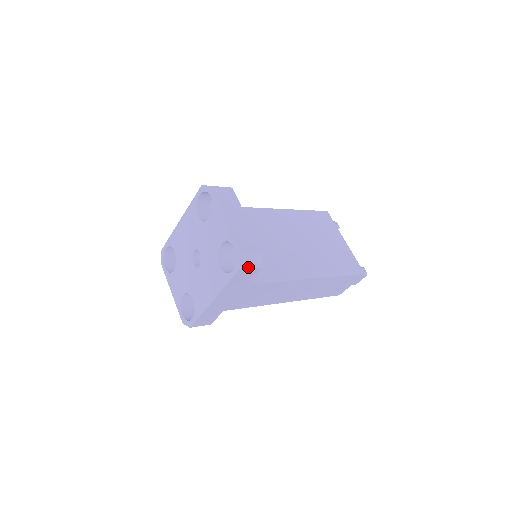
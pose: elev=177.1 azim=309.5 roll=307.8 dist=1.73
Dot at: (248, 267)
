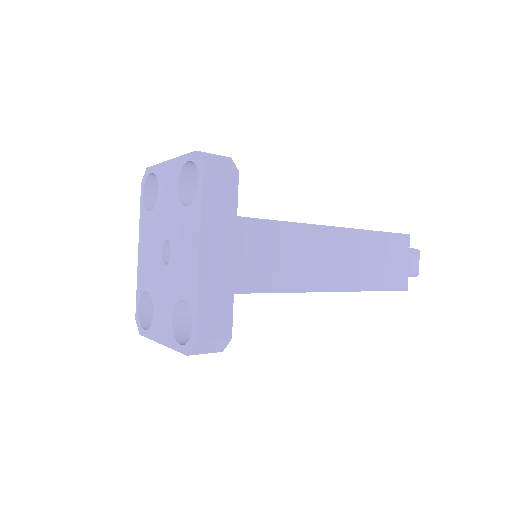
Dot at: (215, 166)
